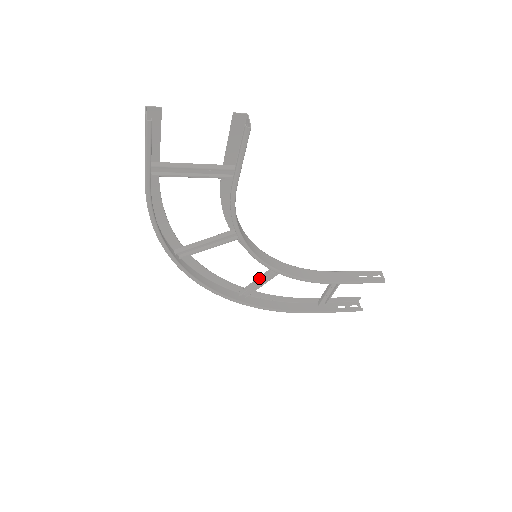
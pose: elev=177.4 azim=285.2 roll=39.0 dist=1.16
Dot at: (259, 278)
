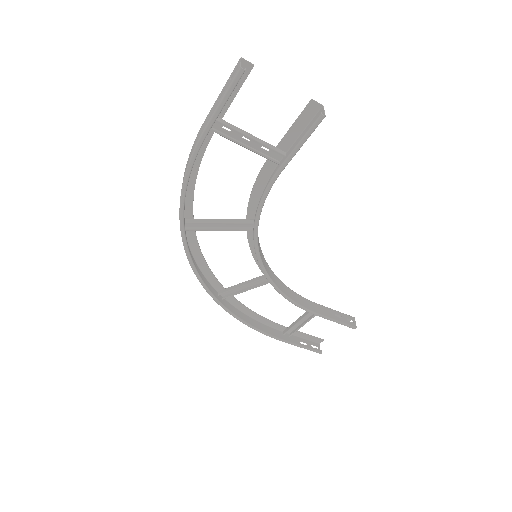
Dot at: (245, 282)
